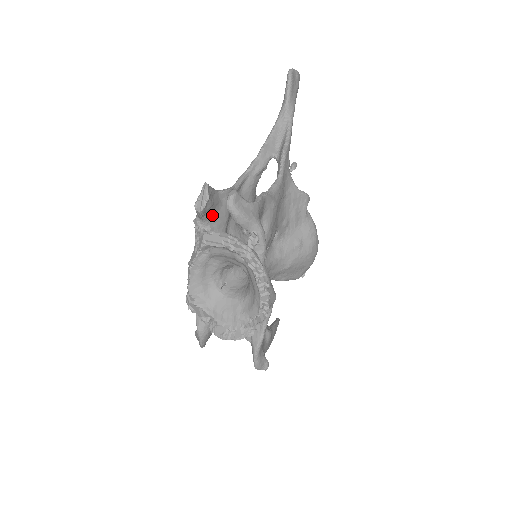
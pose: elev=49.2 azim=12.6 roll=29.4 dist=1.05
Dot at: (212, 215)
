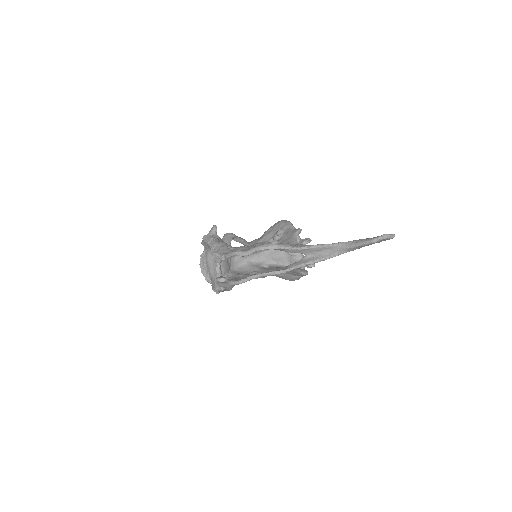
Dot at: occluded
